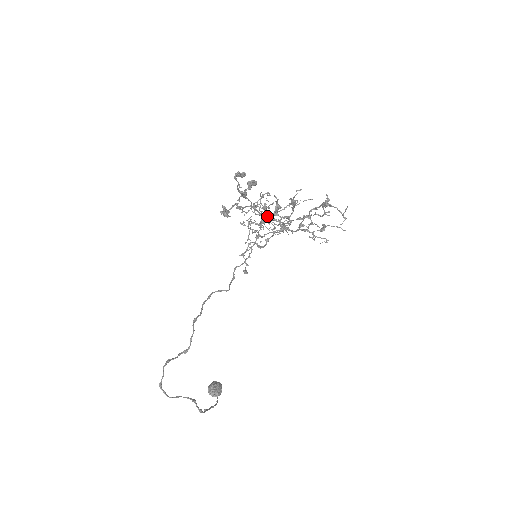
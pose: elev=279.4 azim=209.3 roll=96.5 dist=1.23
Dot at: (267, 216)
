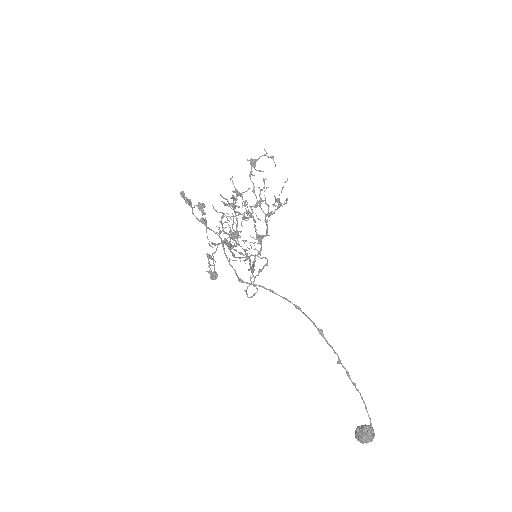
Dot at: occluded
